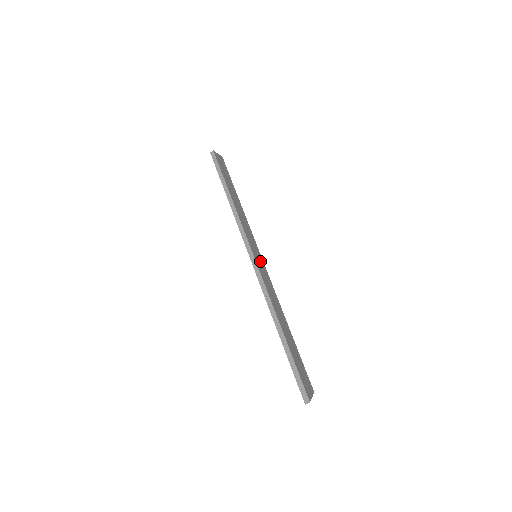
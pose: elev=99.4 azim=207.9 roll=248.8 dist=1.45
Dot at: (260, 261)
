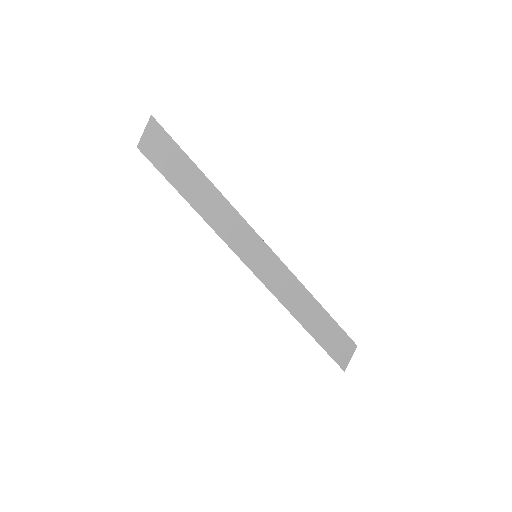
Dot at: (263, 257)
